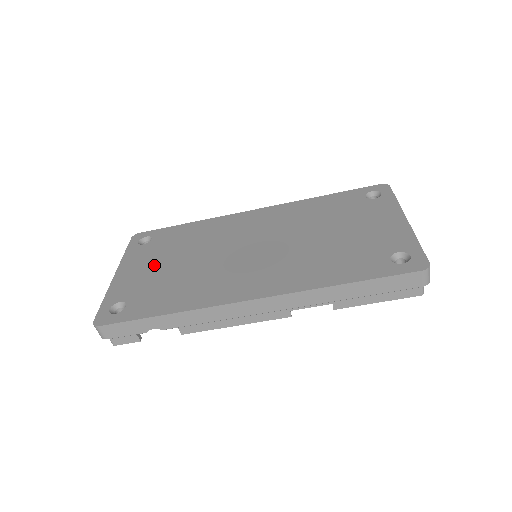
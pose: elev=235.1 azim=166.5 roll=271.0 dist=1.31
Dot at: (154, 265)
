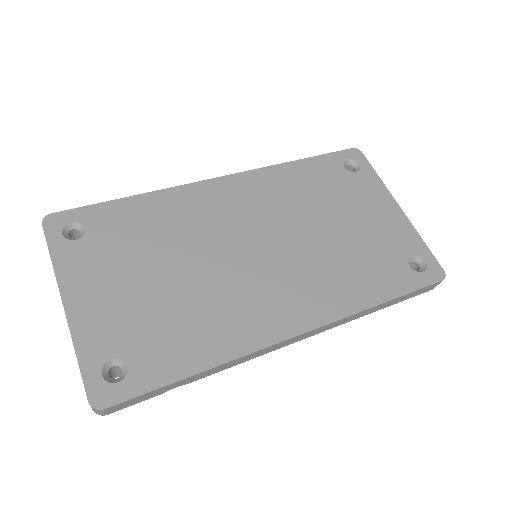
Dot at: (125, 283)
